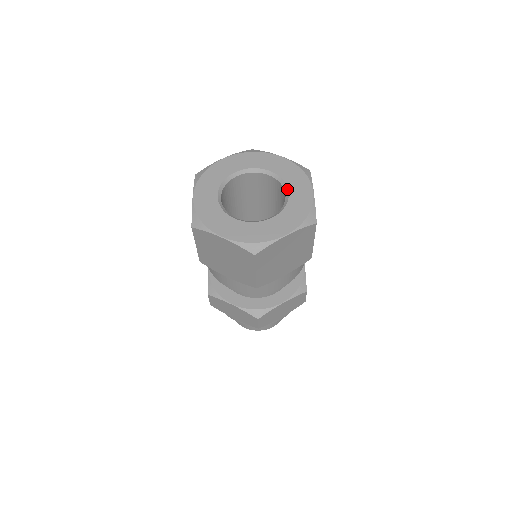
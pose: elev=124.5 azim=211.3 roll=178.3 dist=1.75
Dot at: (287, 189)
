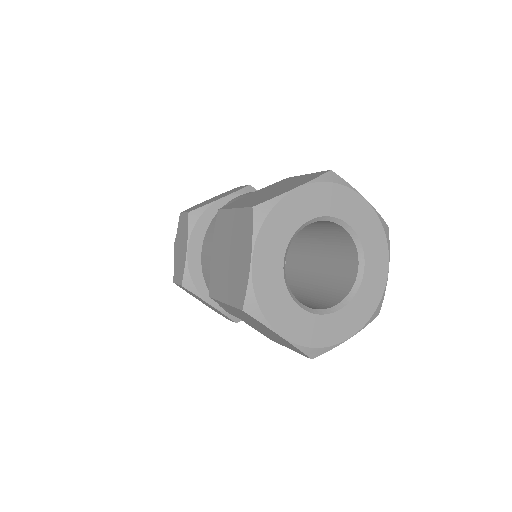
Dot at: (363, 262)
